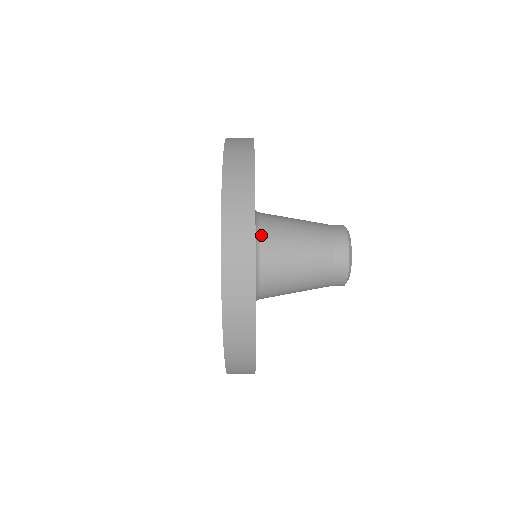
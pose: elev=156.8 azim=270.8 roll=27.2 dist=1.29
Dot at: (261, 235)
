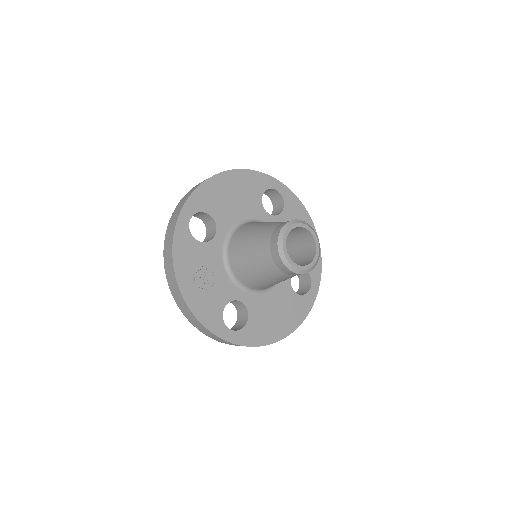
Dot at: (237, 230)
